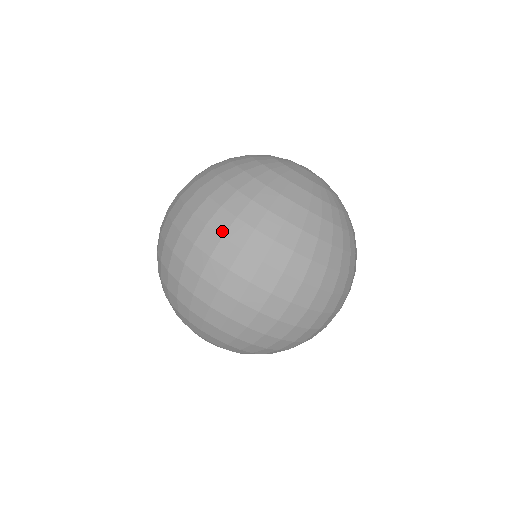
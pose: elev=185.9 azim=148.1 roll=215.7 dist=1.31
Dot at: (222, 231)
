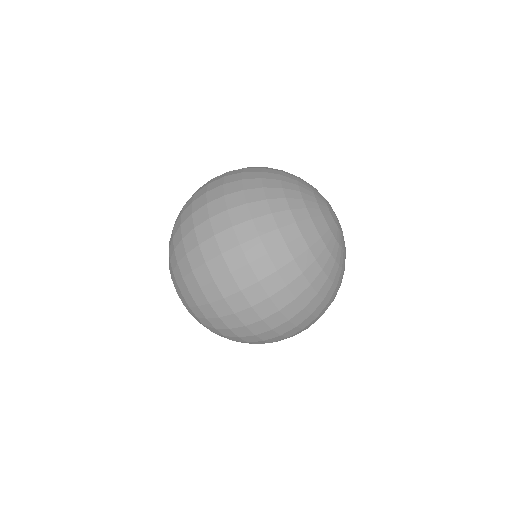
Dot at: (227, 182)
